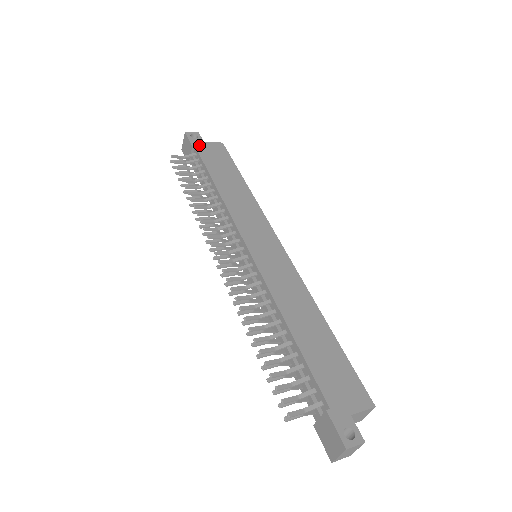
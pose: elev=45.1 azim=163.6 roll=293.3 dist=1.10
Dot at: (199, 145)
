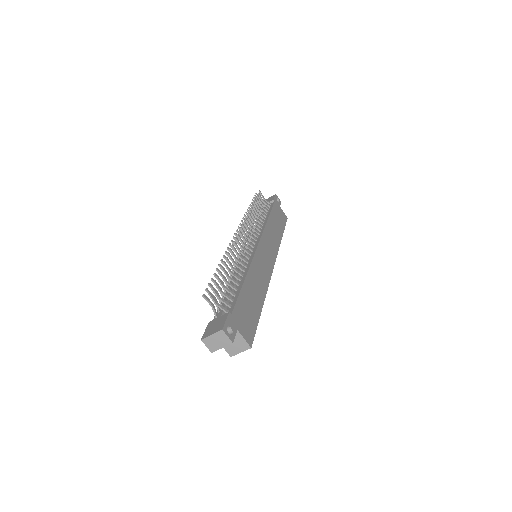
Dot at: (277, 204)
